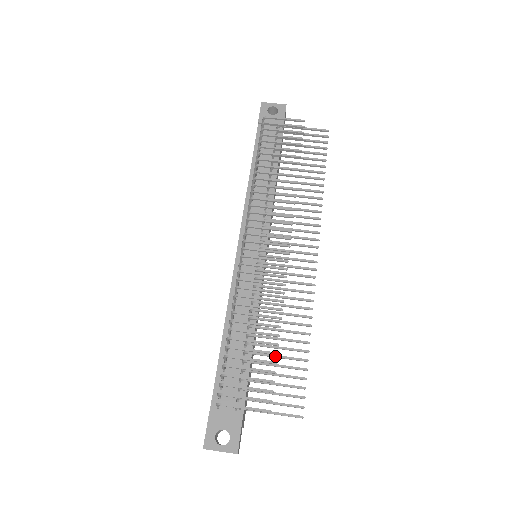
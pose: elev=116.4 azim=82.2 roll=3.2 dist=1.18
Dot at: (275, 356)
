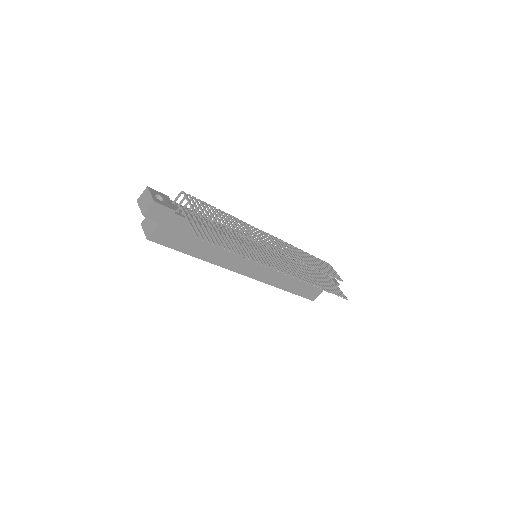
Dot at: occluded
